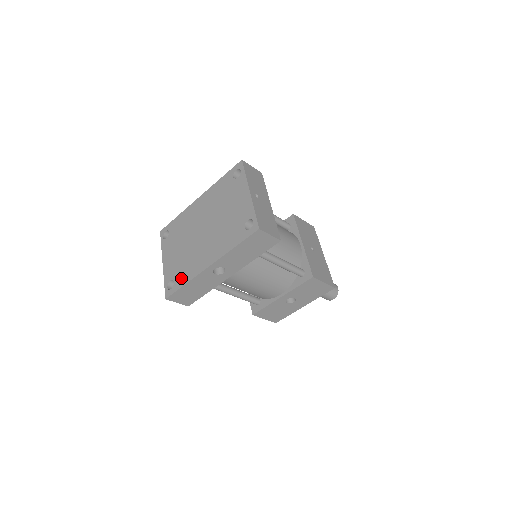
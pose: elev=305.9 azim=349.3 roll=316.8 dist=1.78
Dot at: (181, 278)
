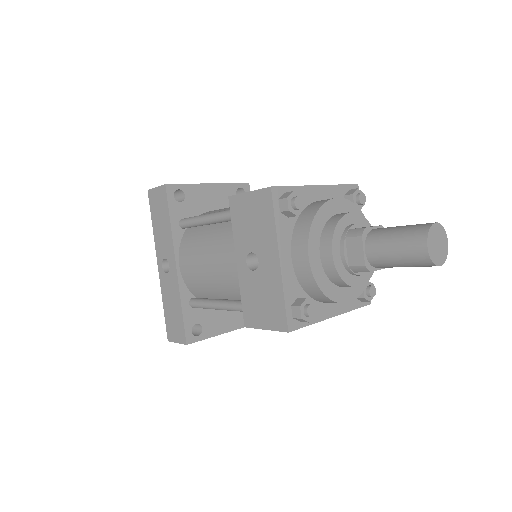
Dot at: occluded
